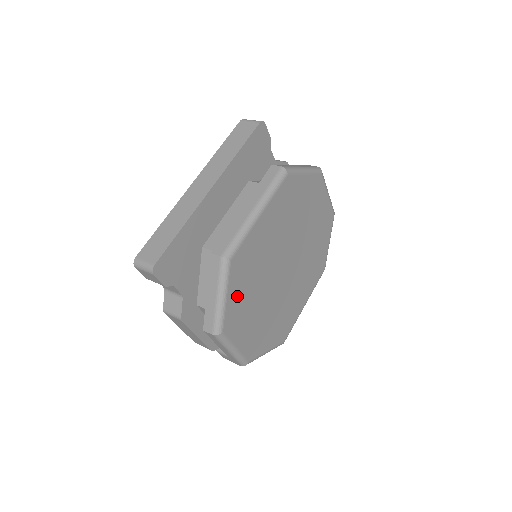
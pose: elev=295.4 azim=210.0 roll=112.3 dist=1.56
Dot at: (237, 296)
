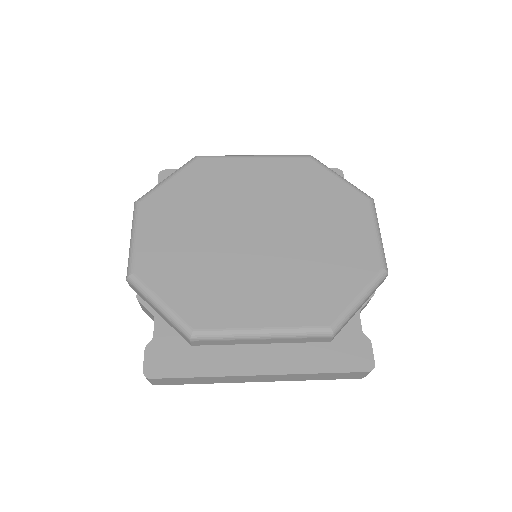
Dot at: (180, 191)
